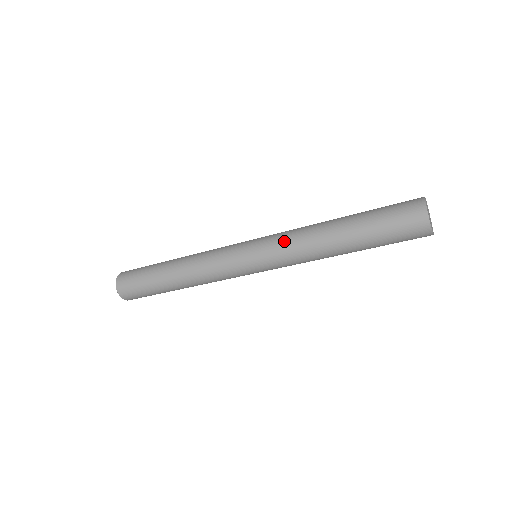
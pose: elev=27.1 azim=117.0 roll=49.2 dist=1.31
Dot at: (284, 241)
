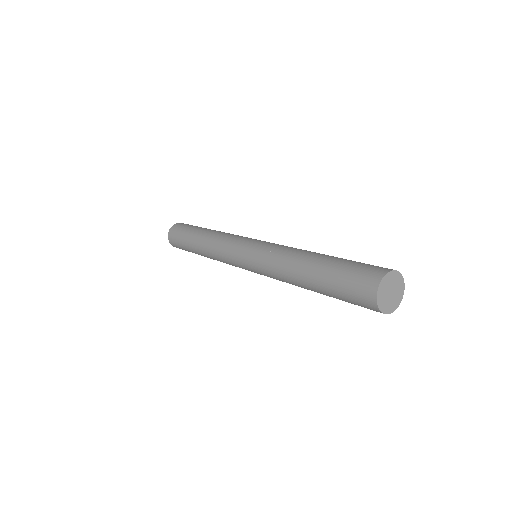
Dot at: (270, 252)
